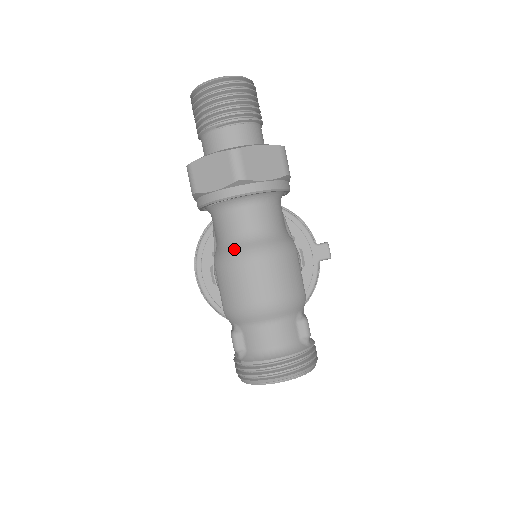
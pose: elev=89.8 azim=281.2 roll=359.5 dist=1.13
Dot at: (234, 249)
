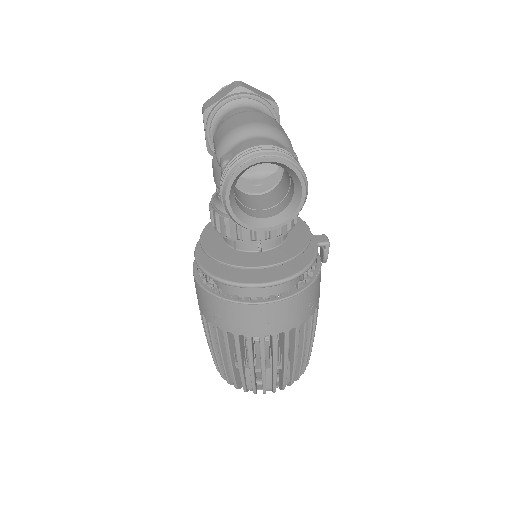
Dot at: occluded
